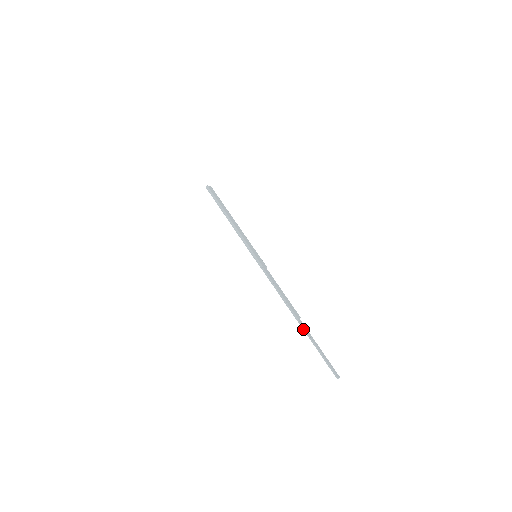
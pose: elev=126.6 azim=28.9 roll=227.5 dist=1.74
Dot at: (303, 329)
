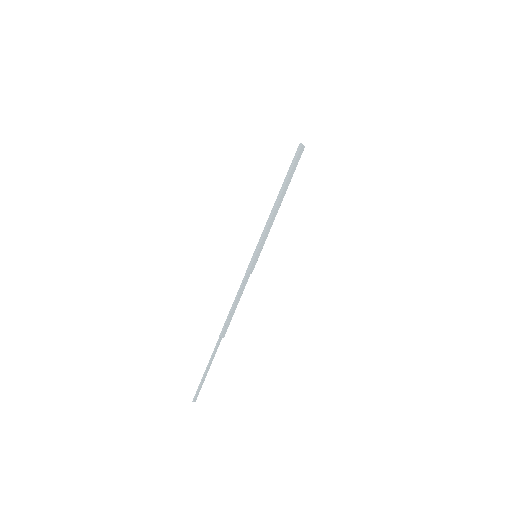
Dot at: (215, 348)
